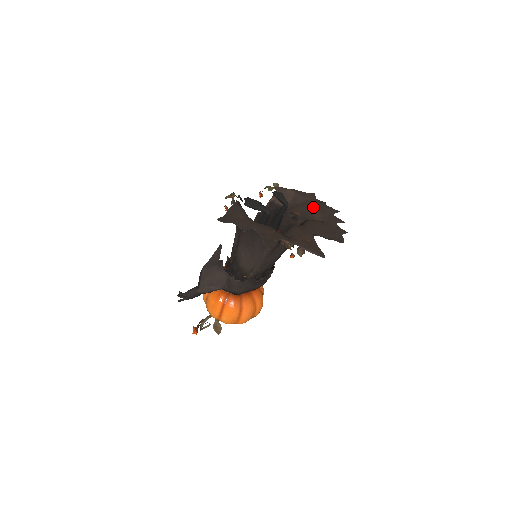
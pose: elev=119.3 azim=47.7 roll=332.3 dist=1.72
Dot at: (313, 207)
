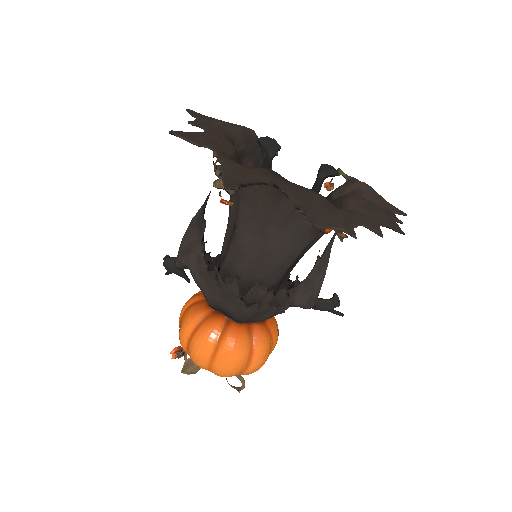
Dot at: (358, 199)
